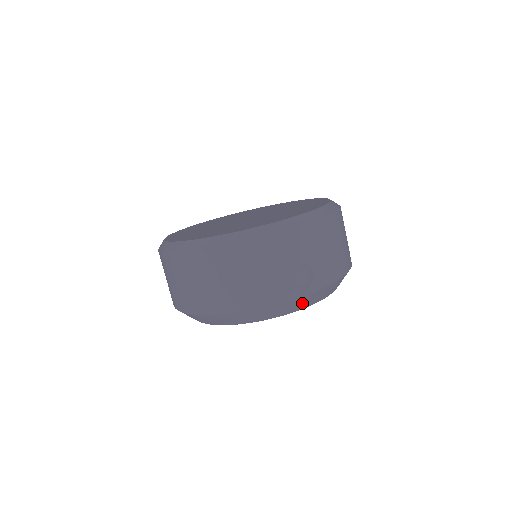
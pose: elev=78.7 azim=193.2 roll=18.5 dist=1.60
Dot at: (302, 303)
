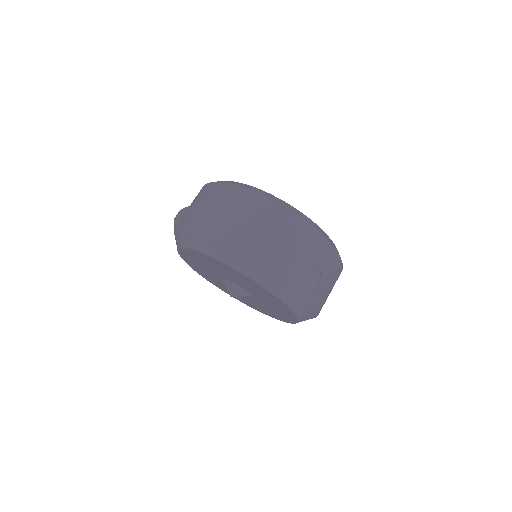
Dot at: (296, 301)
